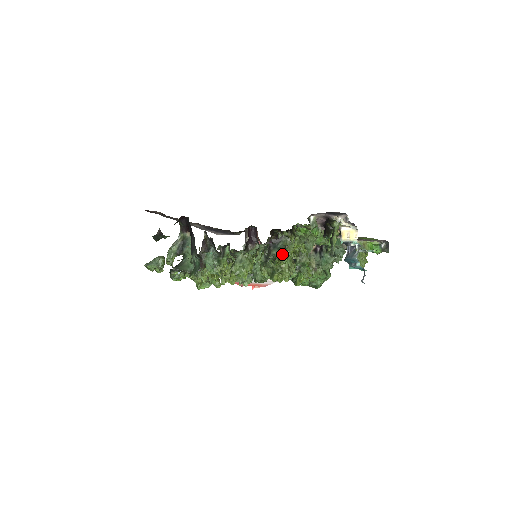
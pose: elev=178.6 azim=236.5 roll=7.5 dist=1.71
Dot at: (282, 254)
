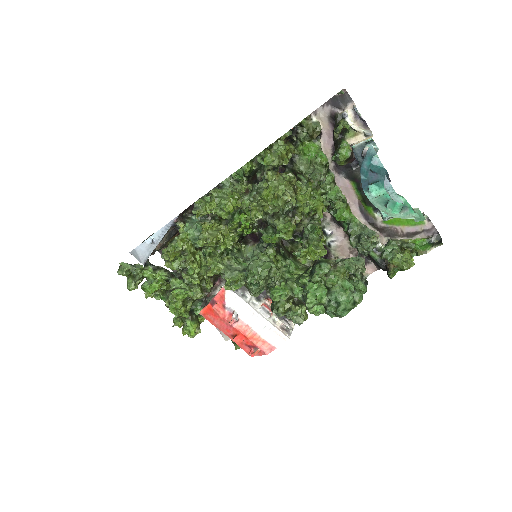
Dot at: (274, 146)
